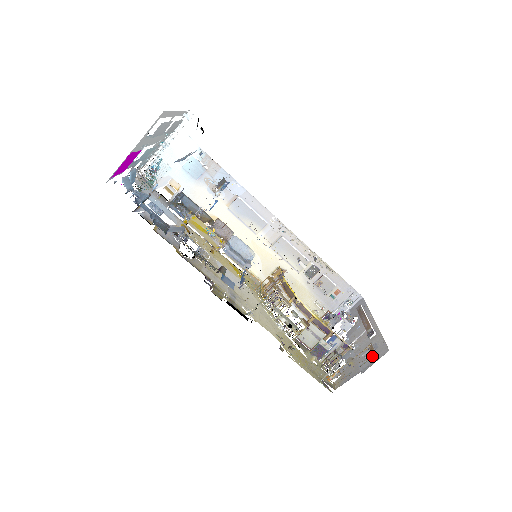
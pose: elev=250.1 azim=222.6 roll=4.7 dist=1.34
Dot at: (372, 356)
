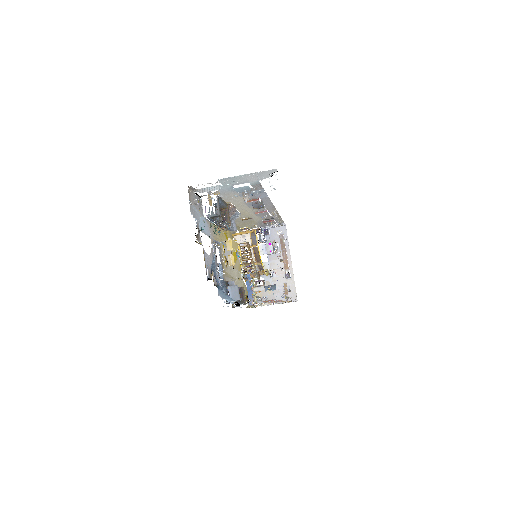
Dot at: occluded
